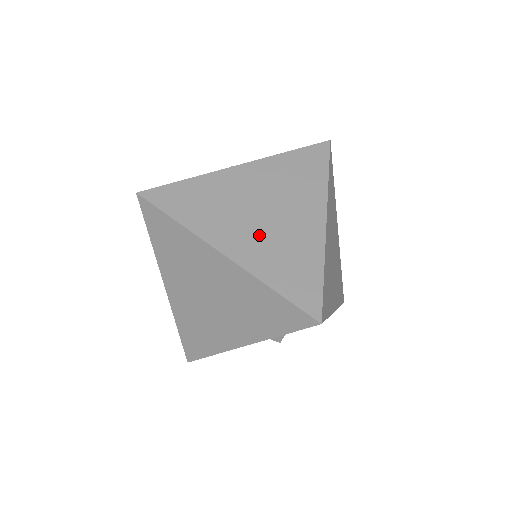
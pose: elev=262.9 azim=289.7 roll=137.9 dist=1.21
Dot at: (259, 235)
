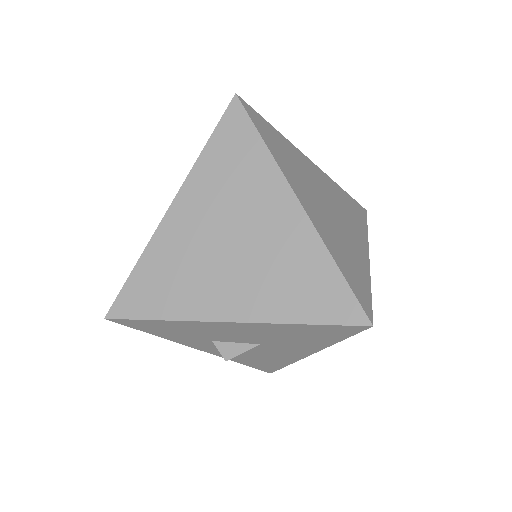
Dot at: (326, 217)
